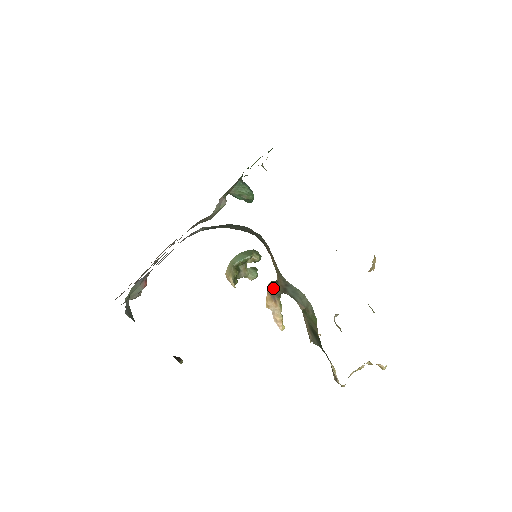
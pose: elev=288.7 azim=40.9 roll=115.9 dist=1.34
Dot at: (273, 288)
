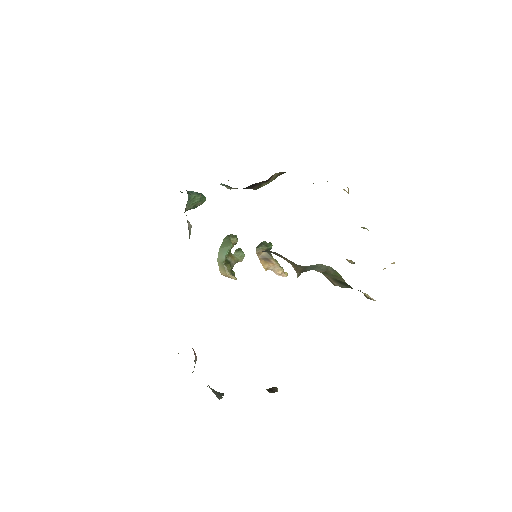
Dot at: (261, 253)
